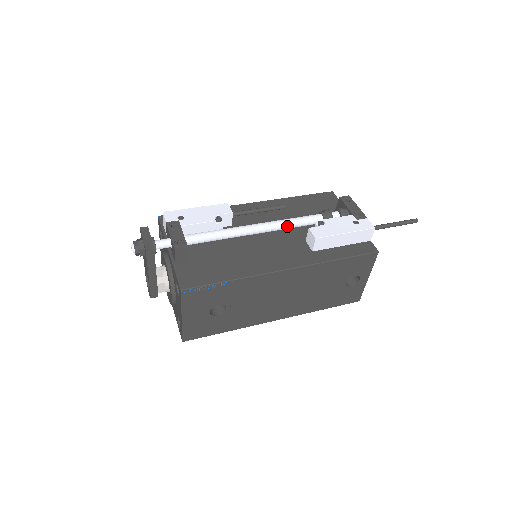
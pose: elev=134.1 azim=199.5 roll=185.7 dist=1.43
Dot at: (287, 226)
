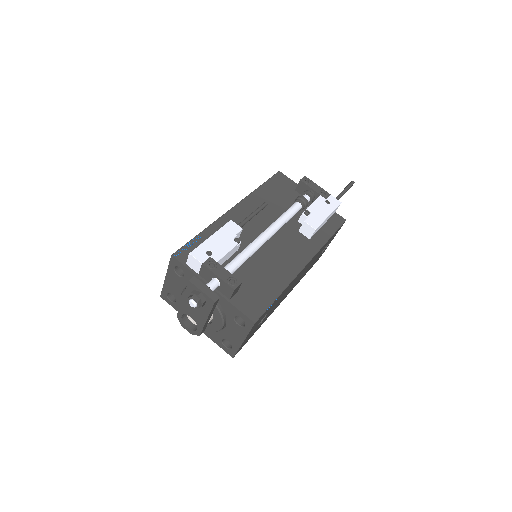
Dot at: occluded
